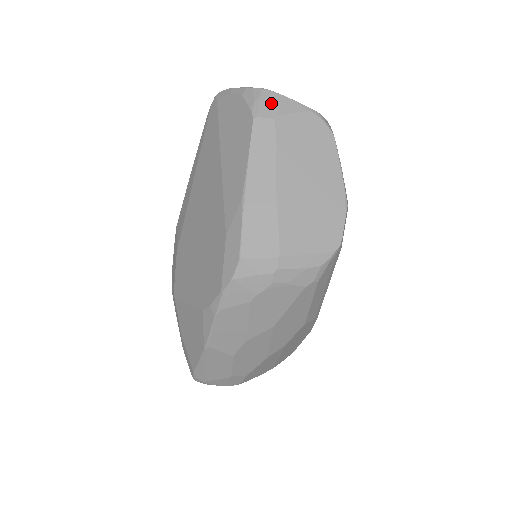
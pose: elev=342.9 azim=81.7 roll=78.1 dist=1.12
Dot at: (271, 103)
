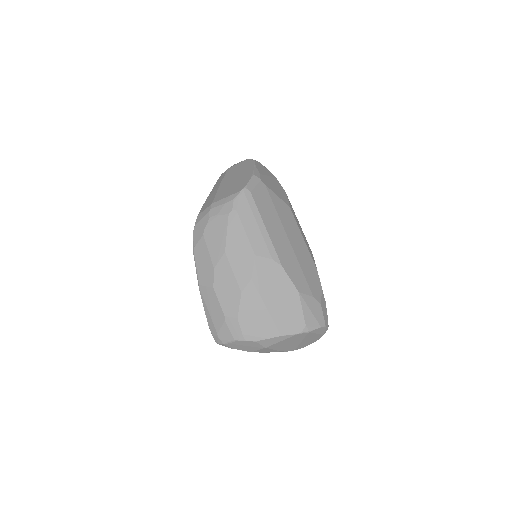
Dot at: occluded
